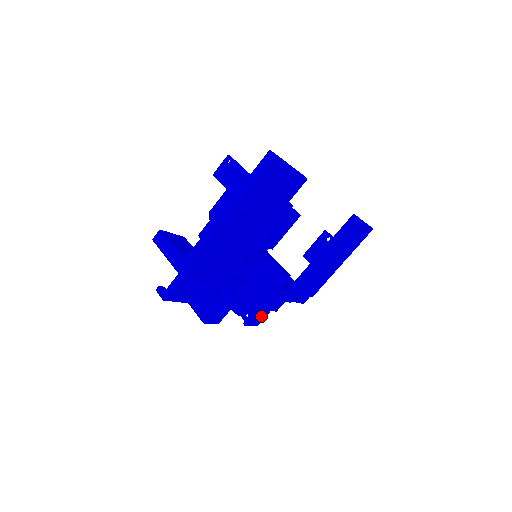
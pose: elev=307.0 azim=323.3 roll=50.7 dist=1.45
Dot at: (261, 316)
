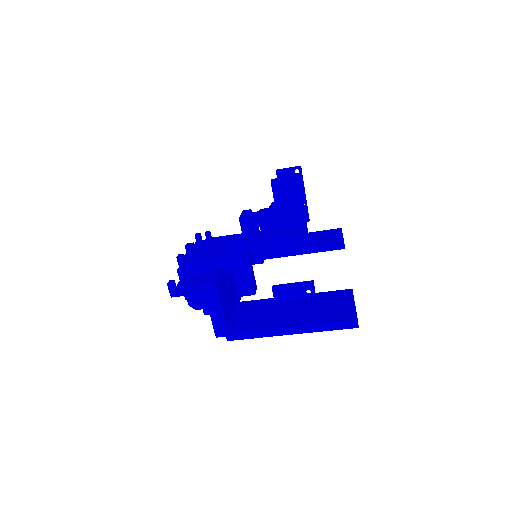
Dot at: occluded
